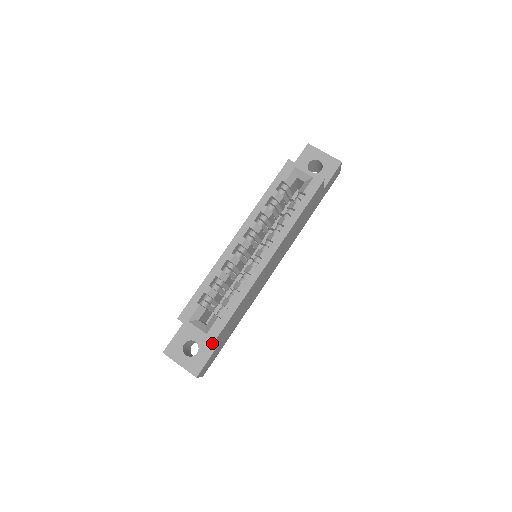
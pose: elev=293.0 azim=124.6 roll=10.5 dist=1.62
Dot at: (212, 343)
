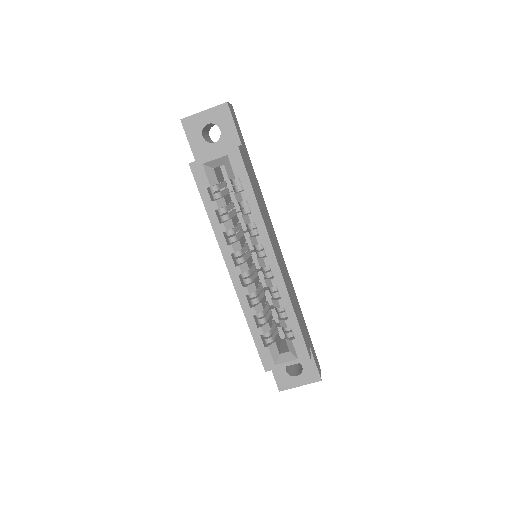
Dot at: occluded
